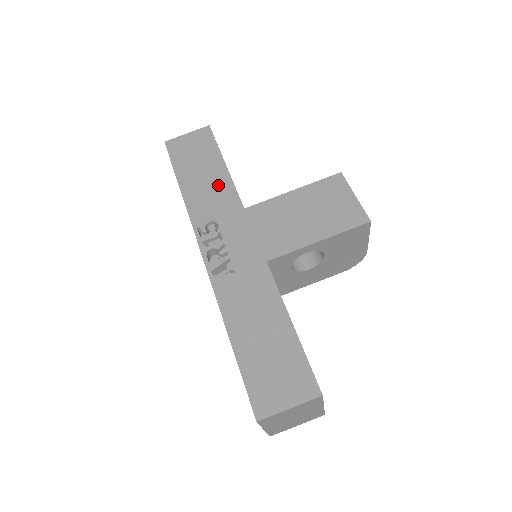
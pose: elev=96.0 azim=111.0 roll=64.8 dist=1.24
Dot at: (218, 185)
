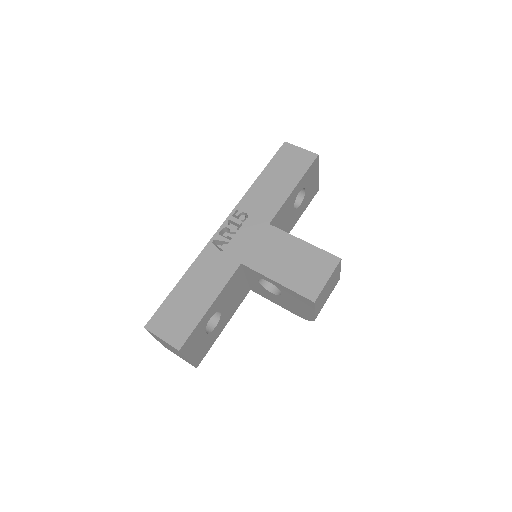
Dot at: (275, 196)
